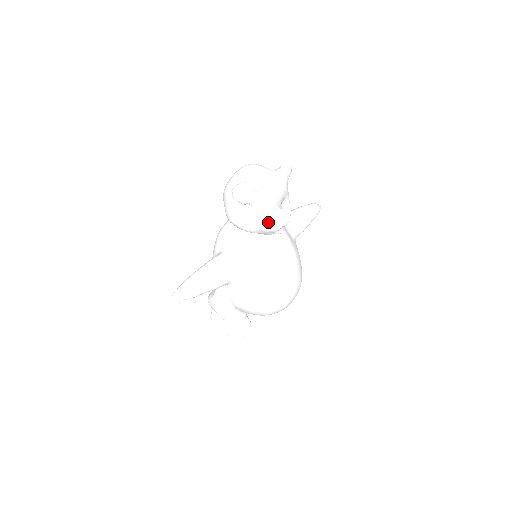
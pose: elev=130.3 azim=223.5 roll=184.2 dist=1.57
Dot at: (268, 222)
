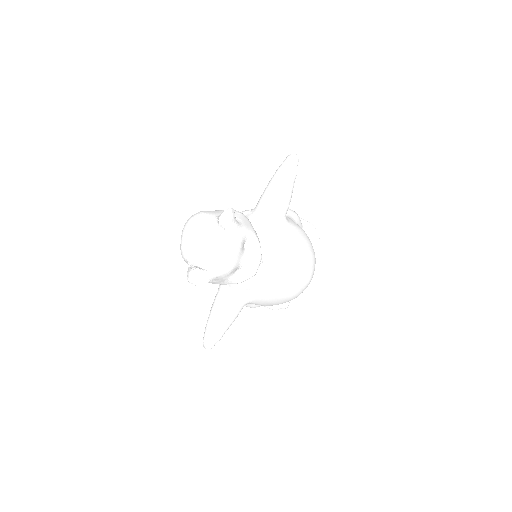
Dot at: (241, 276)
